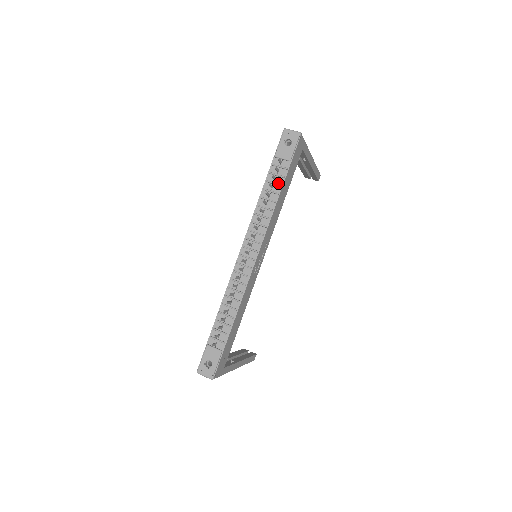
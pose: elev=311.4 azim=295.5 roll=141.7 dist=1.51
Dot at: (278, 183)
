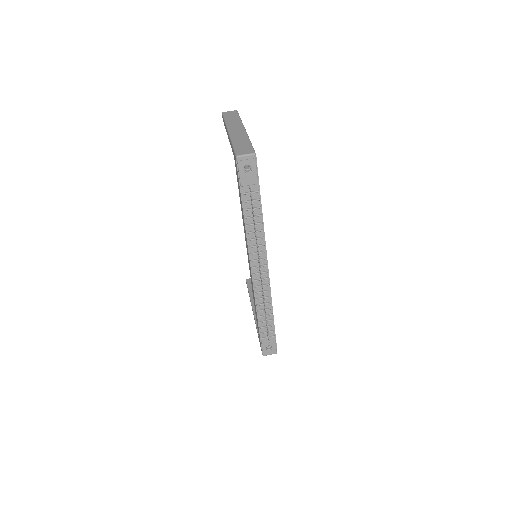
Dot at: (256, 207)
